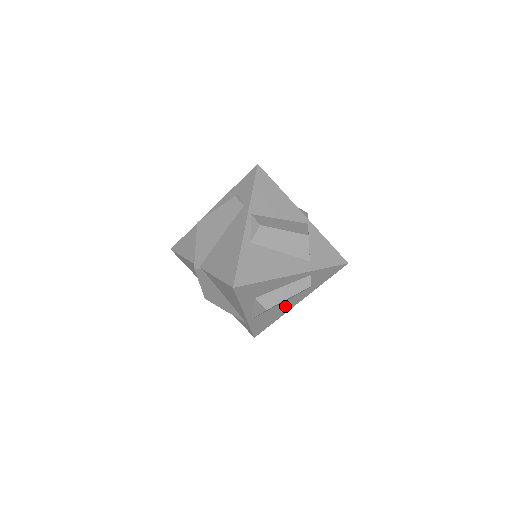
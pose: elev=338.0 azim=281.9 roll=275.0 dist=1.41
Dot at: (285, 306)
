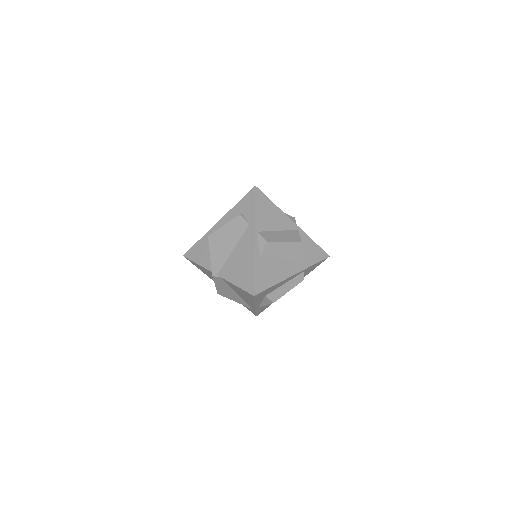
Dot at: occluded
